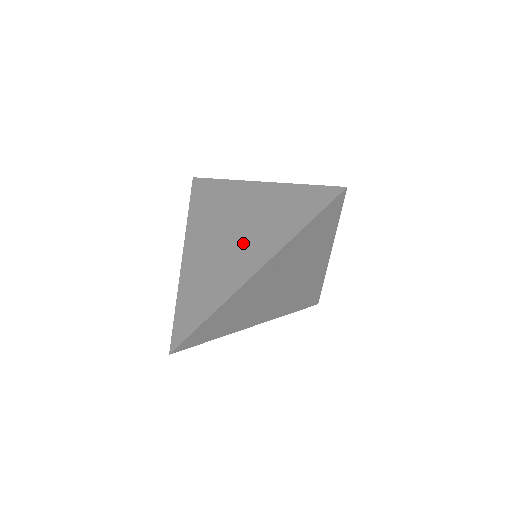
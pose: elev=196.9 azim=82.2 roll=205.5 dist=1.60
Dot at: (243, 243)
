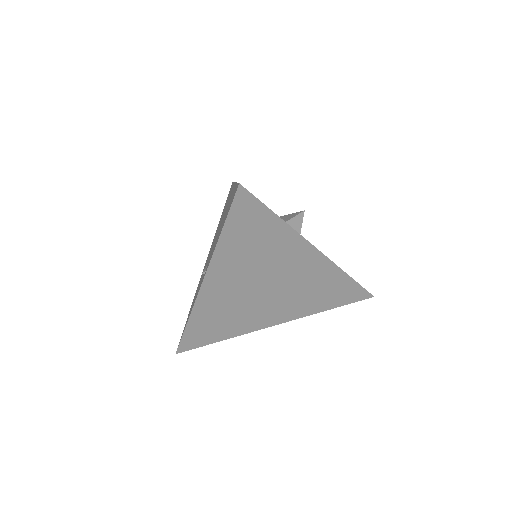
Dot at: (277, 301)
